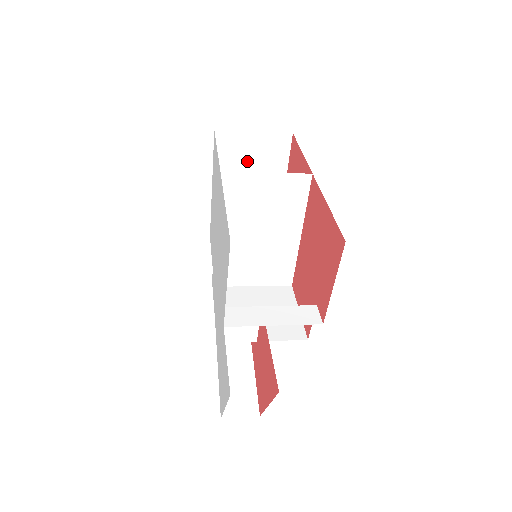
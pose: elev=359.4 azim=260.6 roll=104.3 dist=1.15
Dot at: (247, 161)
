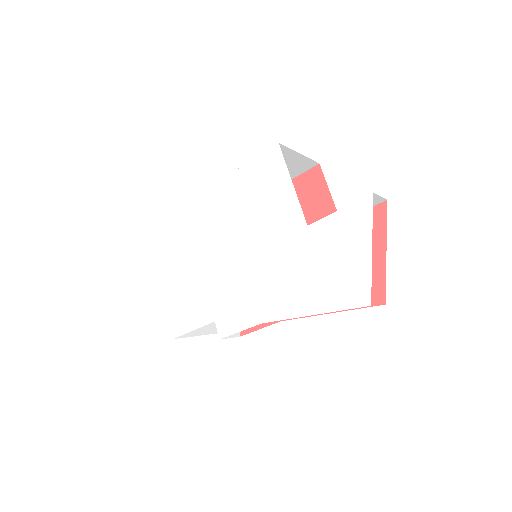
Dot at: occluded
